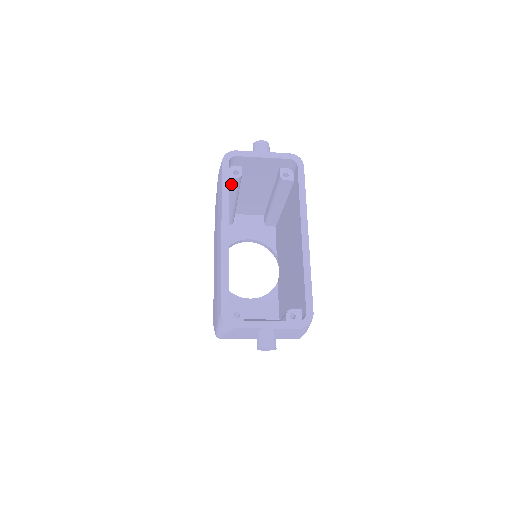
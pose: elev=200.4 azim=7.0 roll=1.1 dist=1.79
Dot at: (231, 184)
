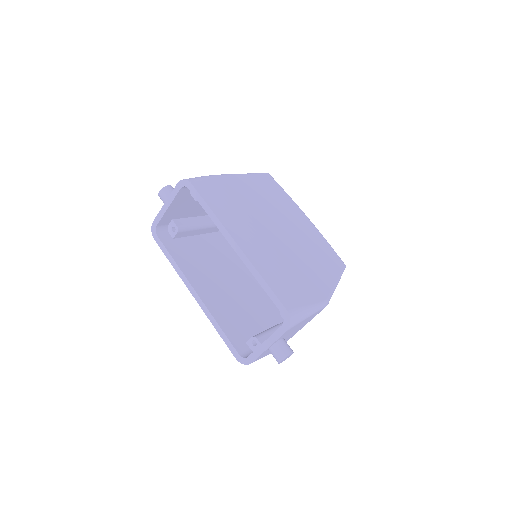
Dot at: (184, 234)
